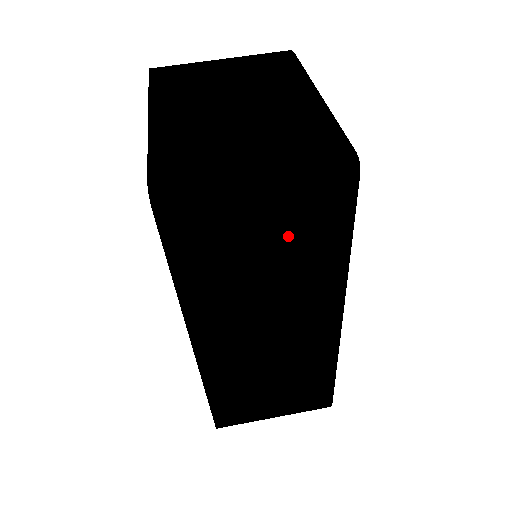
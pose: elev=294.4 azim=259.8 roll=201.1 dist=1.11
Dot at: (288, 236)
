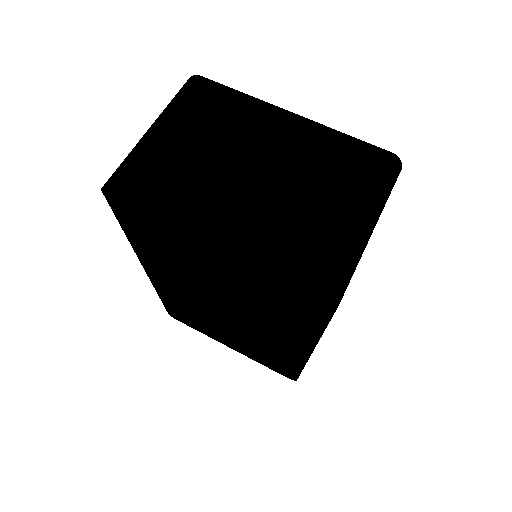
Dot at: occluded
